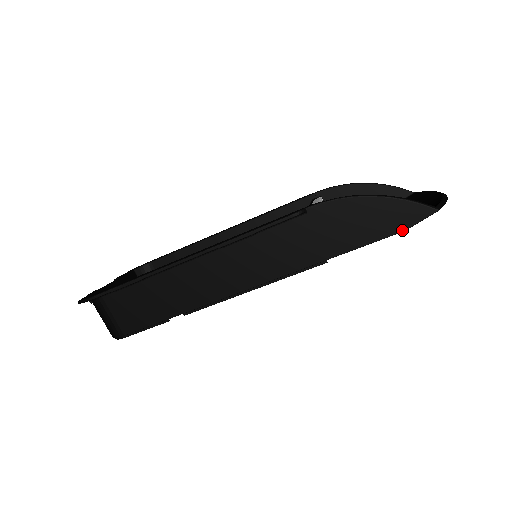
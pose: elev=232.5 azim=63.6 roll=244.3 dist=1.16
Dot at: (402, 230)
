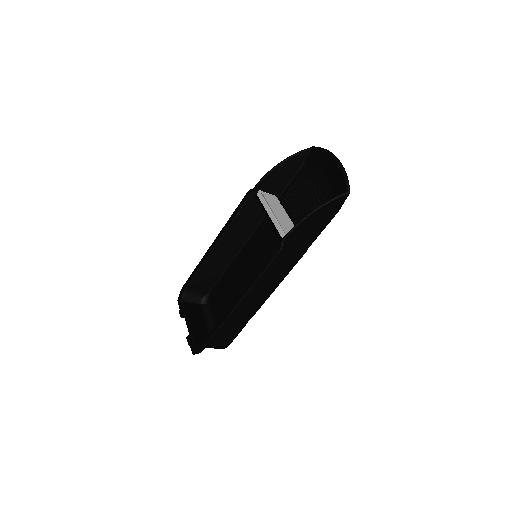
Dot at: (337, 212)
